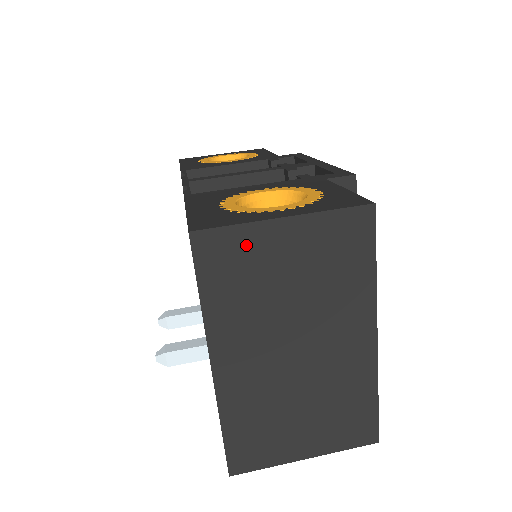
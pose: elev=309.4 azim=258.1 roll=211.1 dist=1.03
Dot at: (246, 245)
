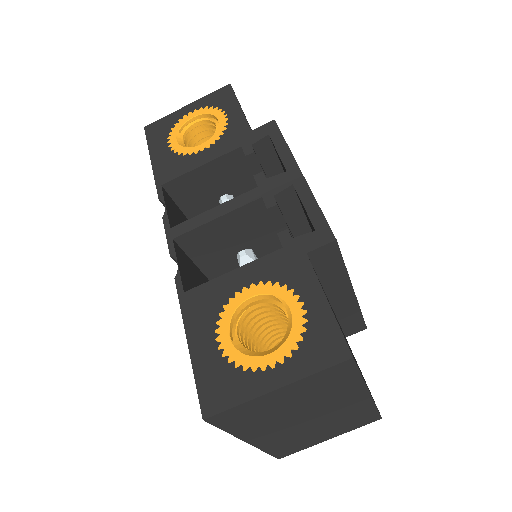
Dot at: (251, 407)
